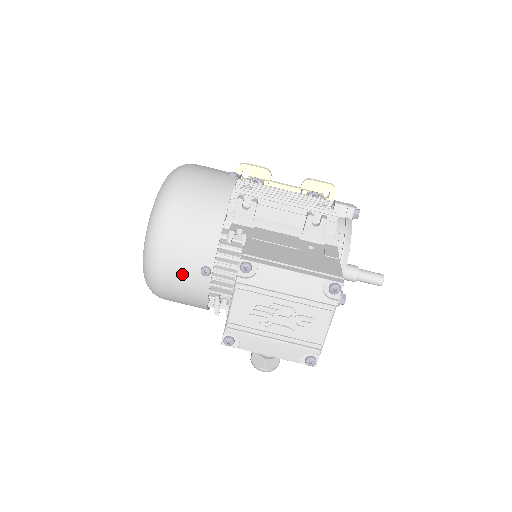
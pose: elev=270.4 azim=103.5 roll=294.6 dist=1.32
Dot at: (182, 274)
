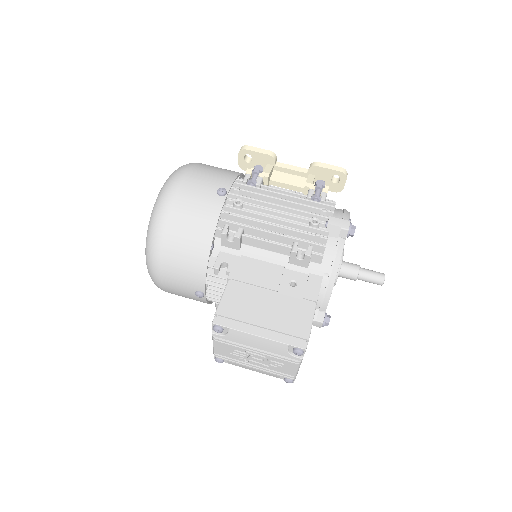
Dot at: (181, 292)
